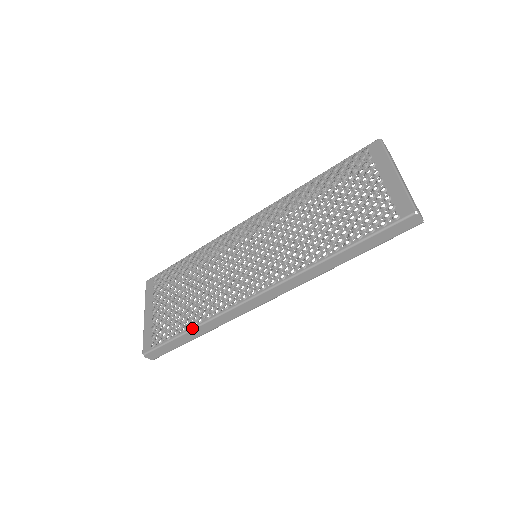
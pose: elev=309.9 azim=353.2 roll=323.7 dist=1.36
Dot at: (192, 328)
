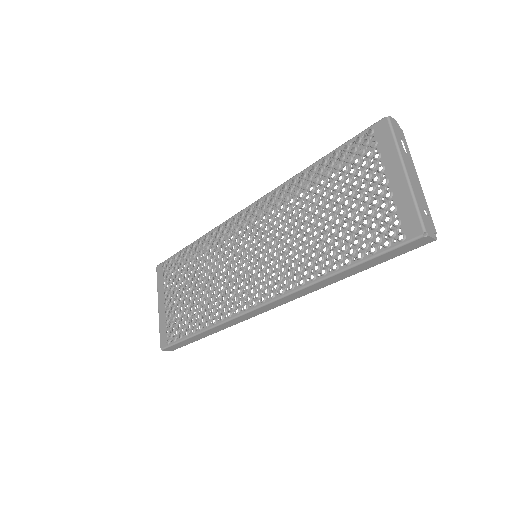
Dot at: (200, 331)
